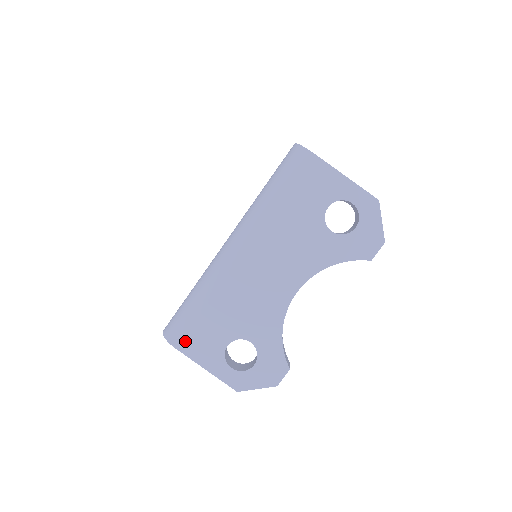
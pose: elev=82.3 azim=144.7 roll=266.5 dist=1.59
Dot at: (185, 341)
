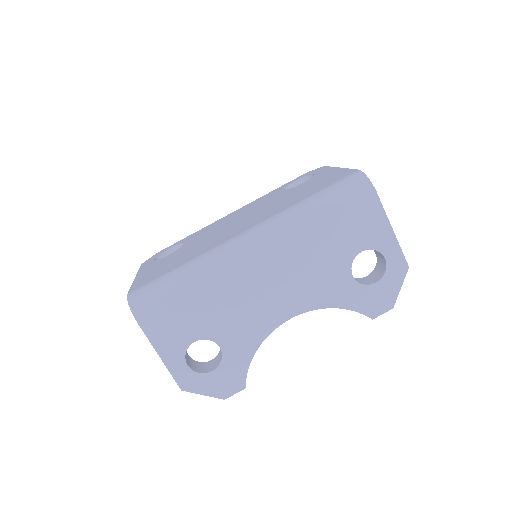
Dot at: (152, 319)
